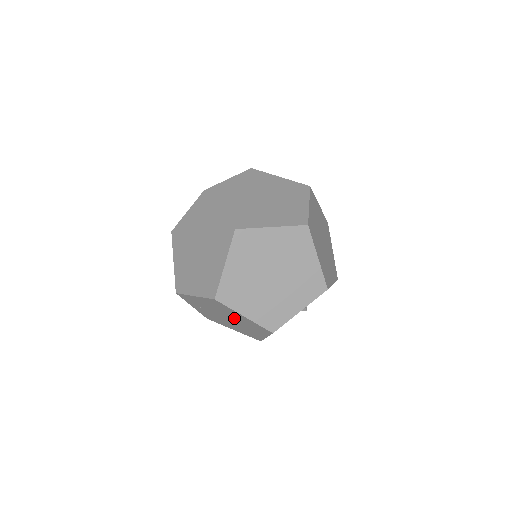
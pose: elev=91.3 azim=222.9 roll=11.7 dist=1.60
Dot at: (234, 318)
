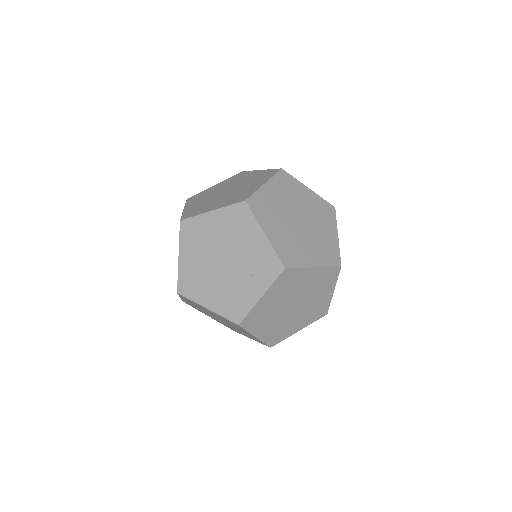
Dot at: occluded
